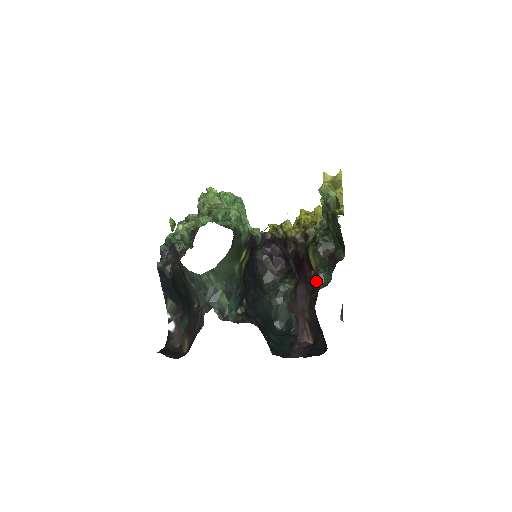
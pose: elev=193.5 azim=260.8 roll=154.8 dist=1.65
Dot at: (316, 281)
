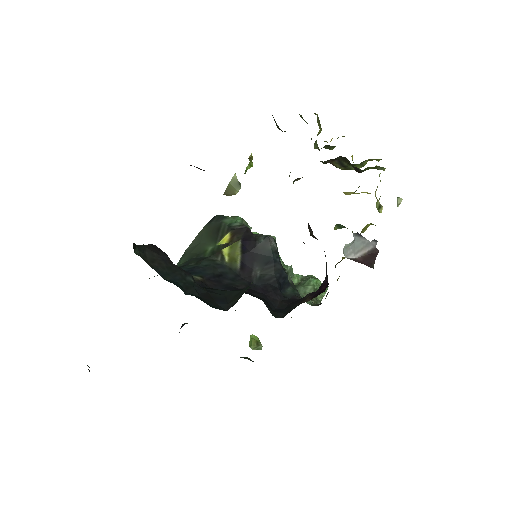
Dot at: occluded
